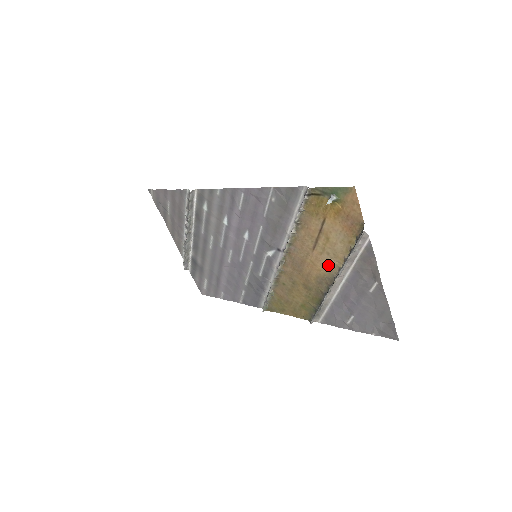
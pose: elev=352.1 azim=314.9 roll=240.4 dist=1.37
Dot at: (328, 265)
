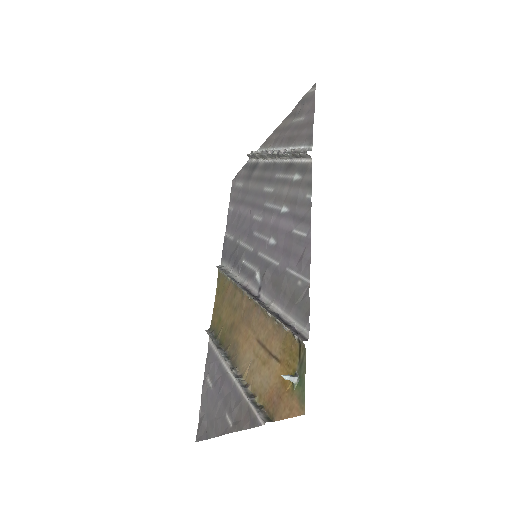
Dot at: (245, 360)
